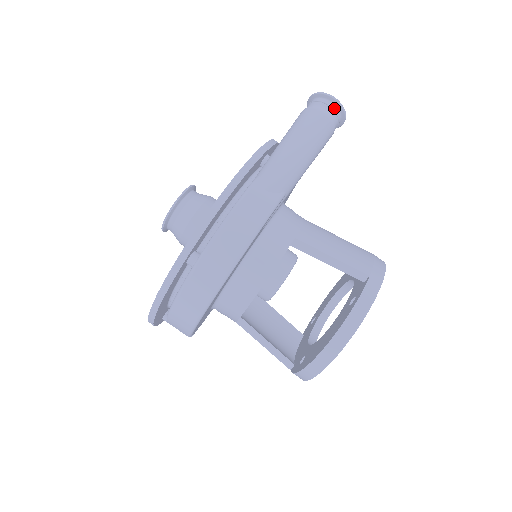
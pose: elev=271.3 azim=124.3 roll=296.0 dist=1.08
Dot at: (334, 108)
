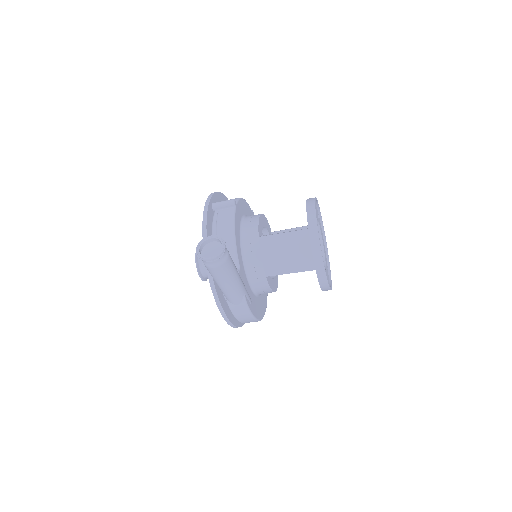
Dot at: (215, 259)
